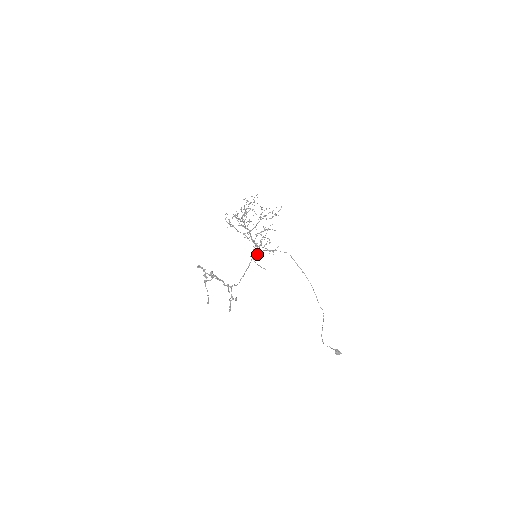
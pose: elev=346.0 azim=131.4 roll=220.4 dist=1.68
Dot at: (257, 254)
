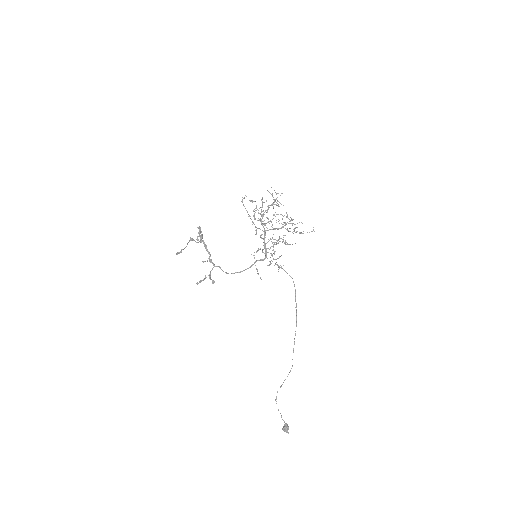
Dot at: (262, 259)
